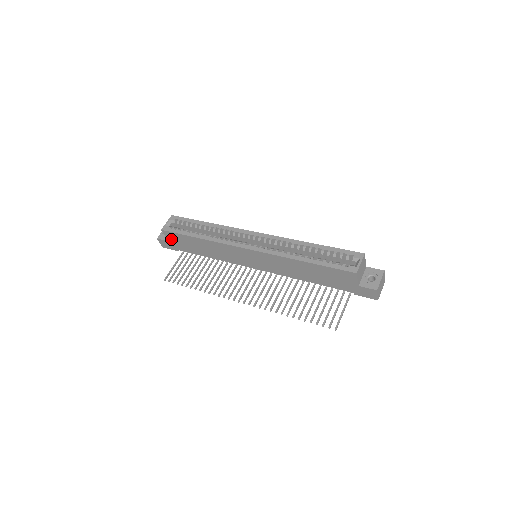
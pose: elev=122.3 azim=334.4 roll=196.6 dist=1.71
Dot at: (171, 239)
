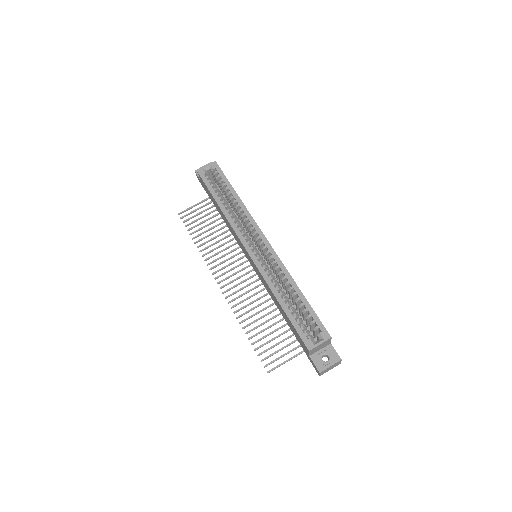
Dot at: occluded
